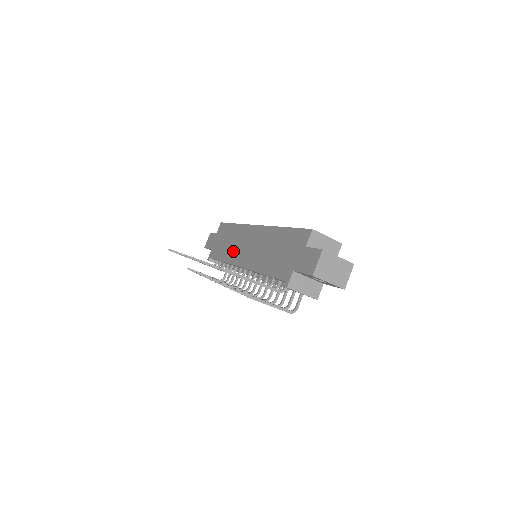
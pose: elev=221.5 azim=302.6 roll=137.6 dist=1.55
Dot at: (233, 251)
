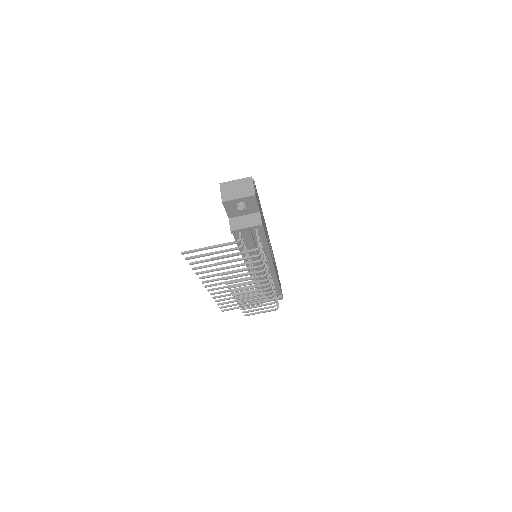
Dot at: occluded
